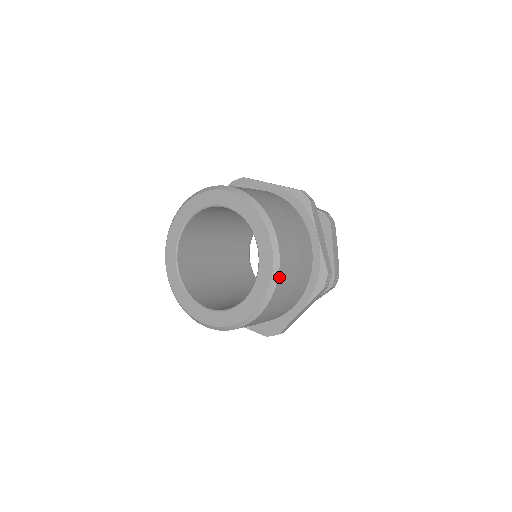
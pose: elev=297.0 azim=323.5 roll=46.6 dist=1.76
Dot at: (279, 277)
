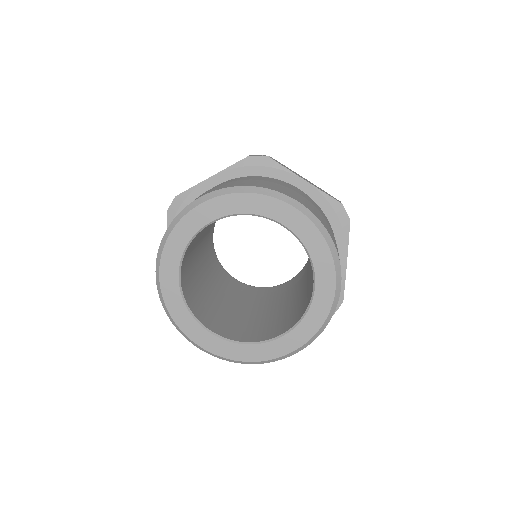
Dot at: (329, 235)
